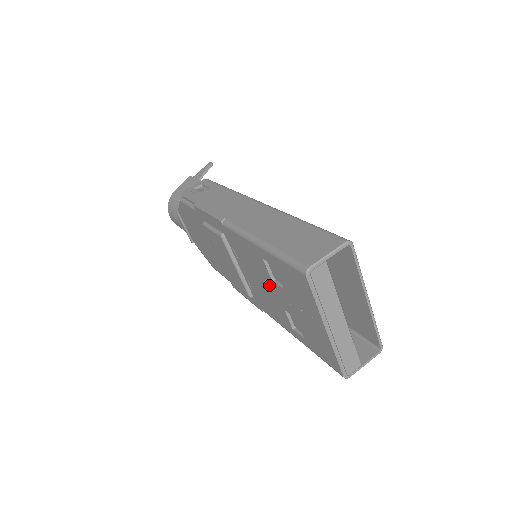
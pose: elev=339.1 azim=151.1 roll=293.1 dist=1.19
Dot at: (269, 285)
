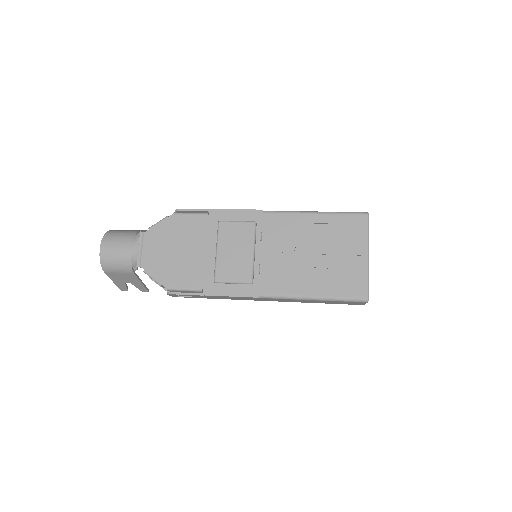
Dot at: (304, 249)
